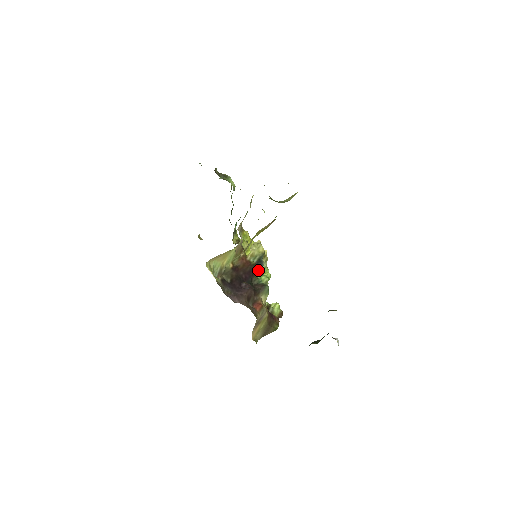
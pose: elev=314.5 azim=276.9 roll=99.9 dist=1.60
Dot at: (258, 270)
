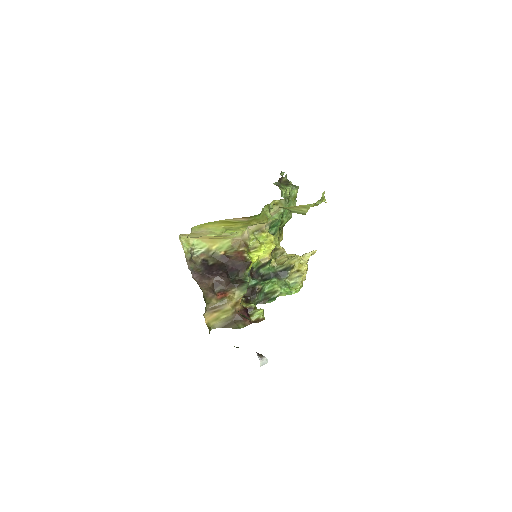
Dot at: (278, 278)
